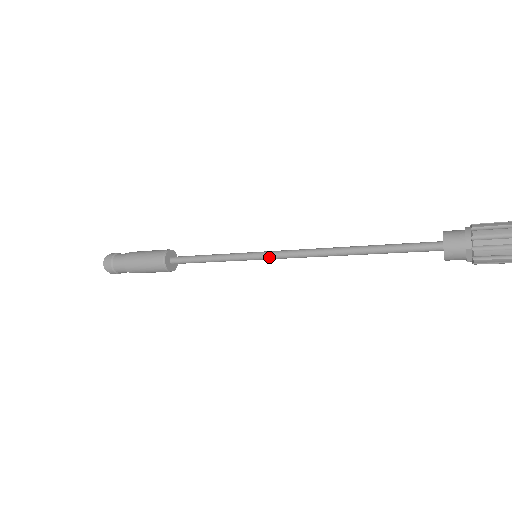
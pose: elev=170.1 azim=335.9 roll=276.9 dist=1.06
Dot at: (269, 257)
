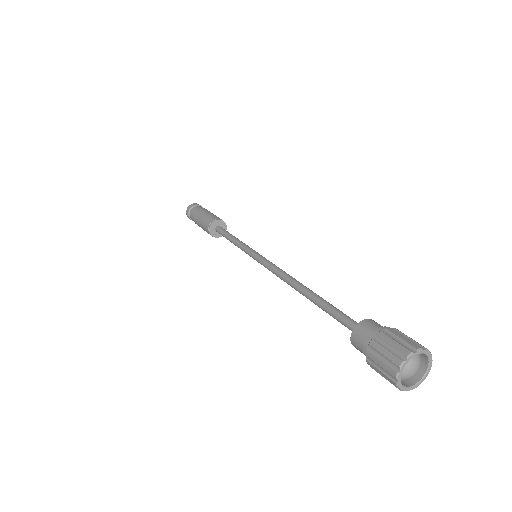
Dot at: (260, 263)
